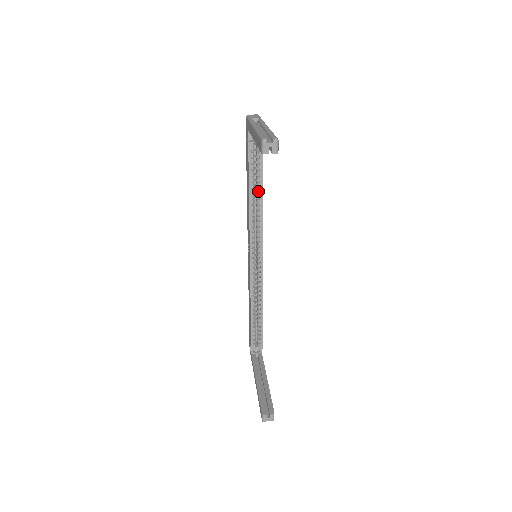
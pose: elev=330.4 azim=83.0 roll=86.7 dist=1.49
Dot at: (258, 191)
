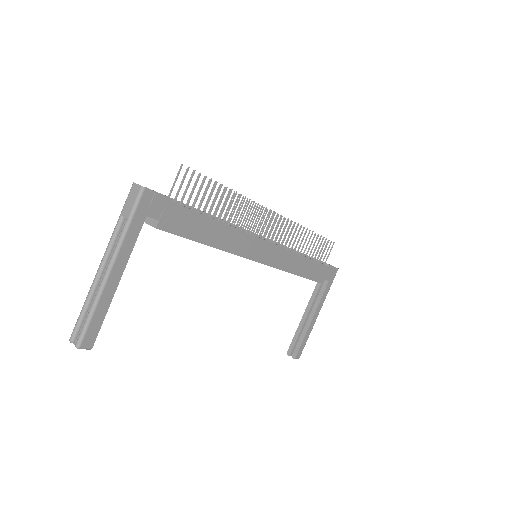
Dot at: occluded
